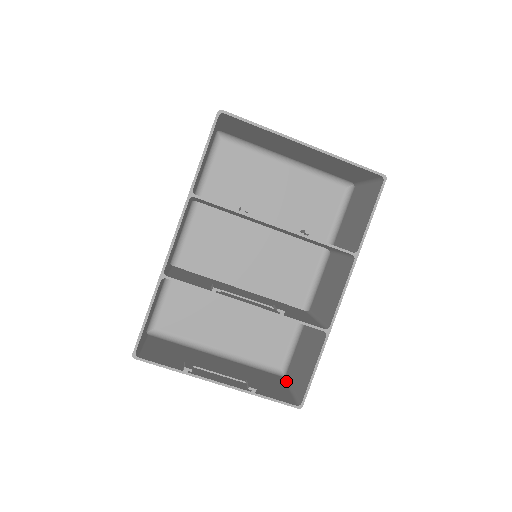
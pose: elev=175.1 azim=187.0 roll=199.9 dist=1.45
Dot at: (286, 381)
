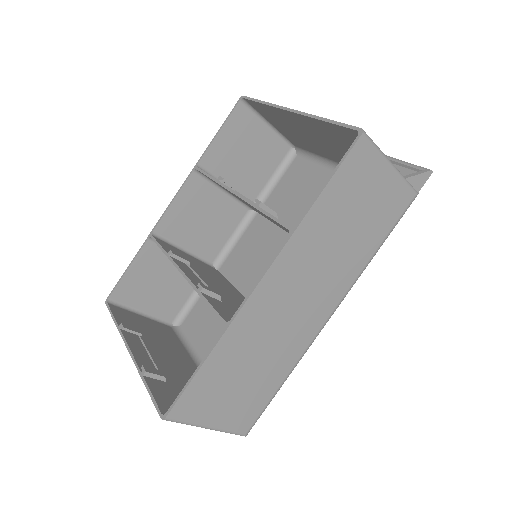
Dot at: occluded
